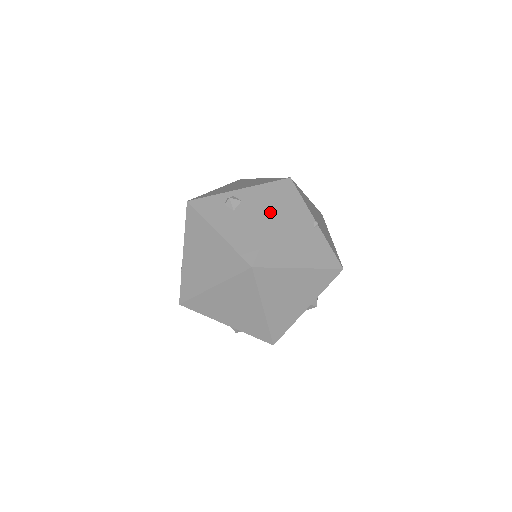
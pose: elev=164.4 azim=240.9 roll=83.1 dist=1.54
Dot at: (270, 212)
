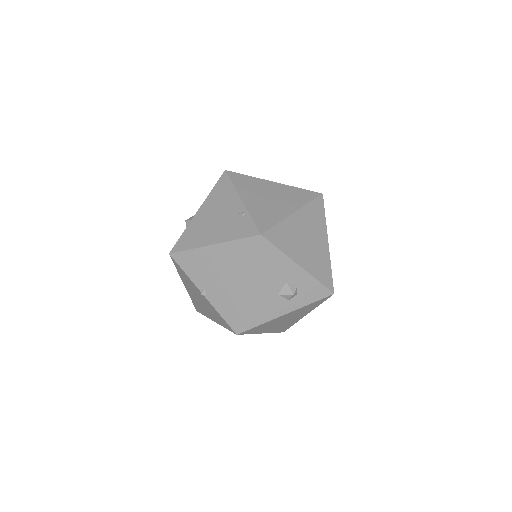
Dot at: occluded
